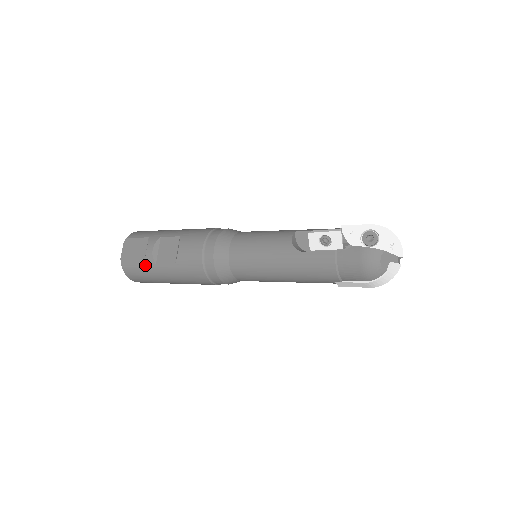
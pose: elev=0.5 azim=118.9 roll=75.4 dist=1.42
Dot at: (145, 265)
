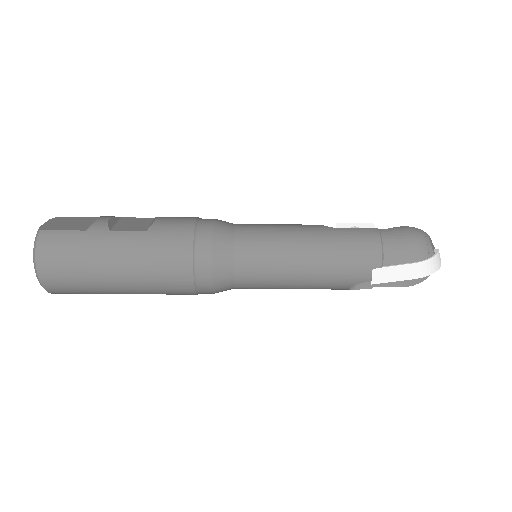
Dot at: (88, 232)
